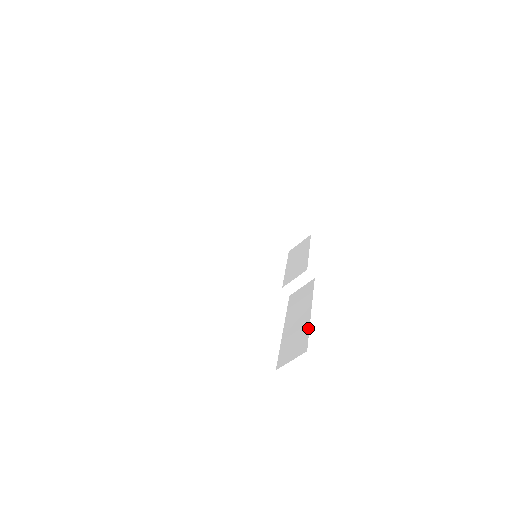
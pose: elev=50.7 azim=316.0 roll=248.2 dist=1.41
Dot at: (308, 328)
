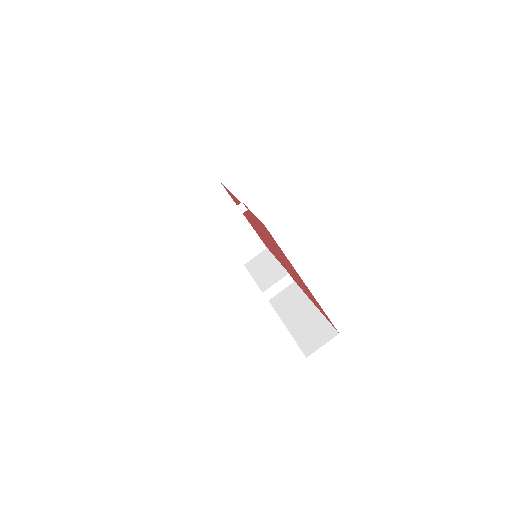
Dot at: (324, 317)
